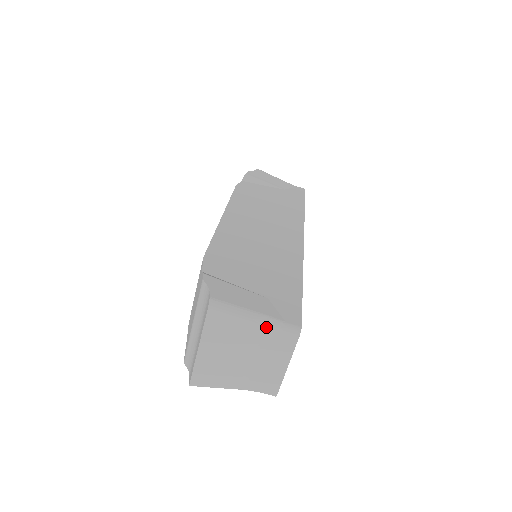
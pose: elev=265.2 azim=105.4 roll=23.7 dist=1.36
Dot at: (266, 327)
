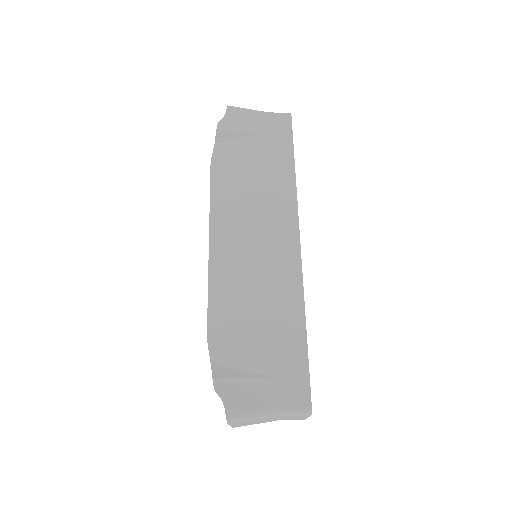
Dot at: (281, 416)
